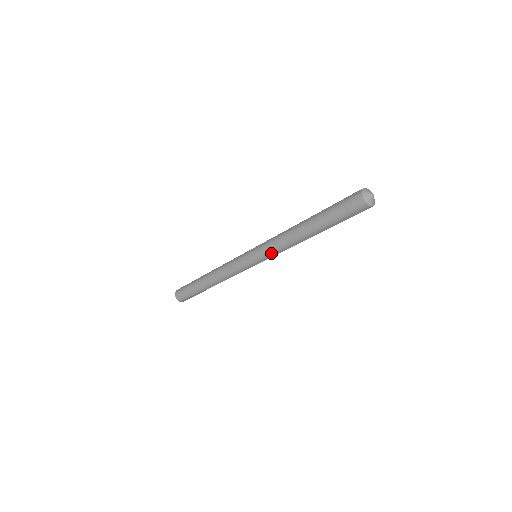
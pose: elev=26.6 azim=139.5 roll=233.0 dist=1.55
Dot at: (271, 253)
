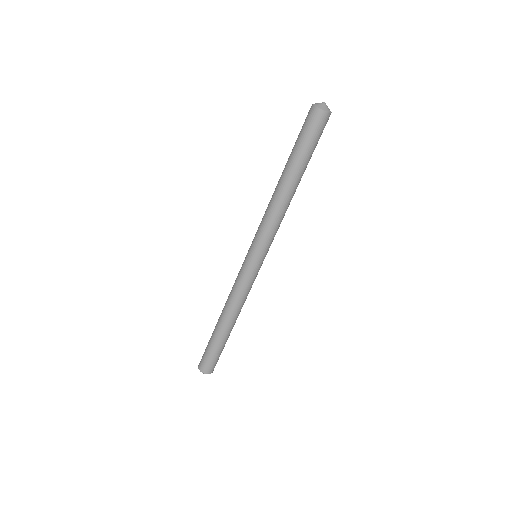
Dot at: (259, 231)
